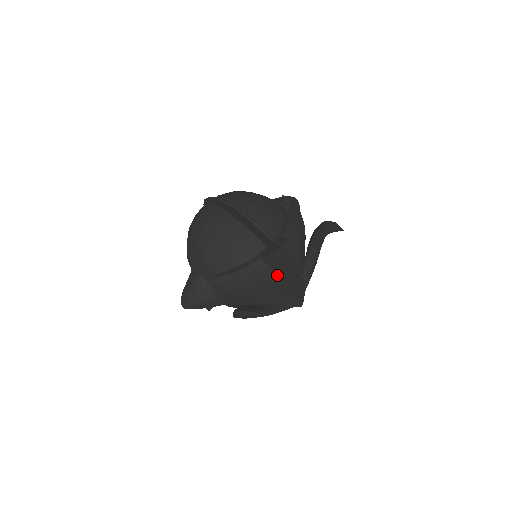
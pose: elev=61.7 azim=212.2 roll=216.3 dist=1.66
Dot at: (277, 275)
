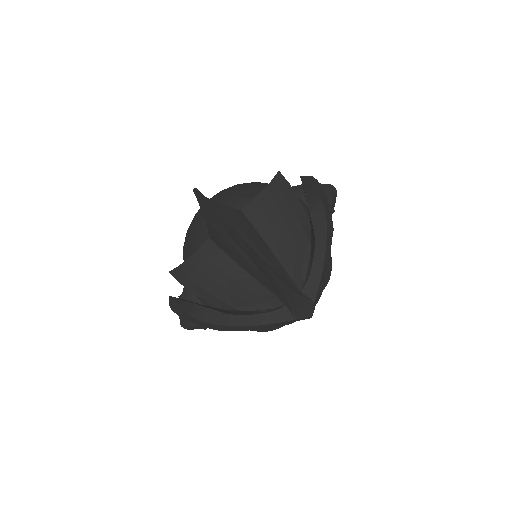
Dot at: (236, 261)
